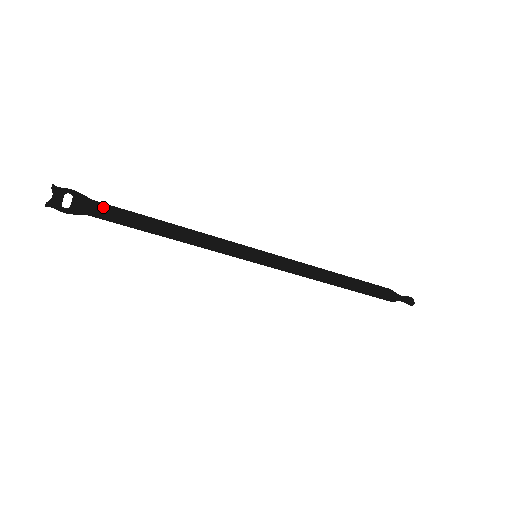
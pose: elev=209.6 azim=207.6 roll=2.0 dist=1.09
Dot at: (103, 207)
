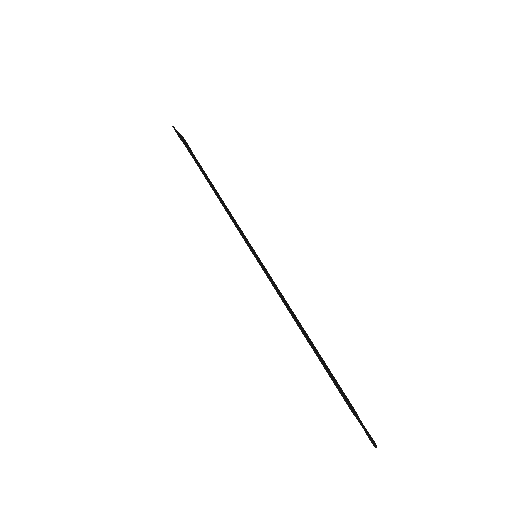
Dot at: (195, 157)
